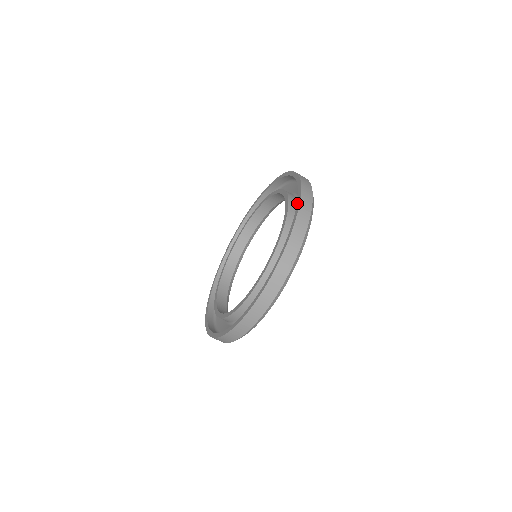
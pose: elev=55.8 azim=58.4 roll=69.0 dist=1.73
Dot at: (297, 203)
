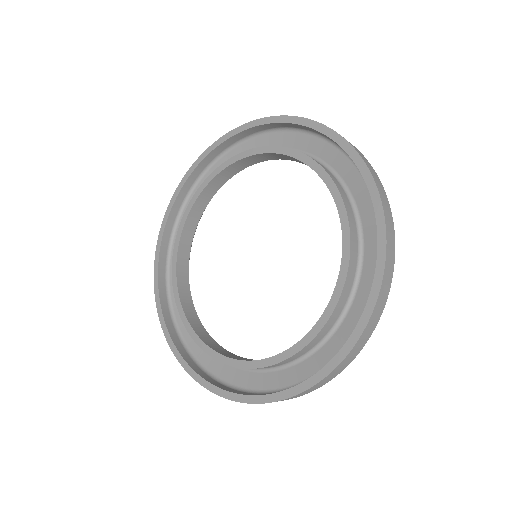
Dot at: (323, 369)
